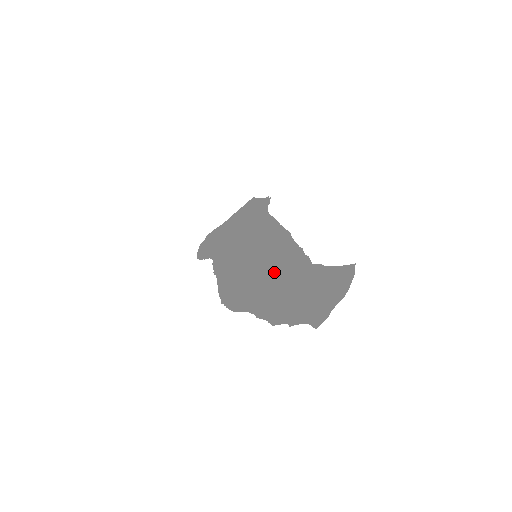
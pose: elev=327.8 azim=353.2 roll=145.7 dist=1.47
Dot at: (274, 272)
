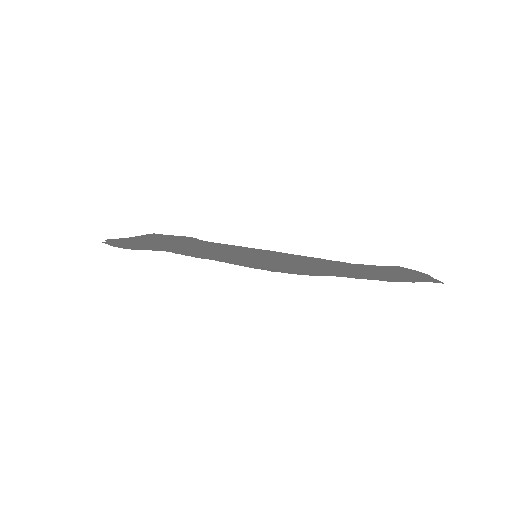
Dot at: (313, 263)
